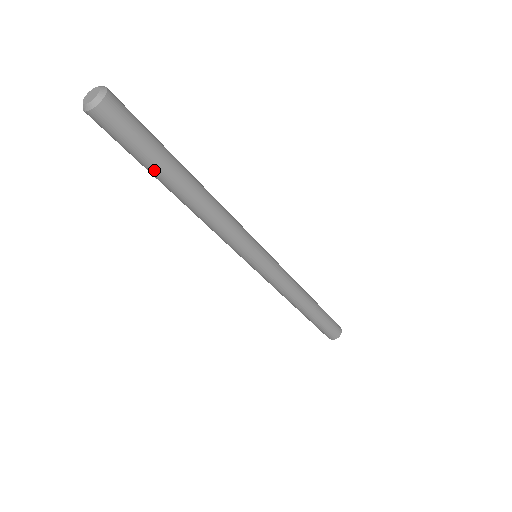
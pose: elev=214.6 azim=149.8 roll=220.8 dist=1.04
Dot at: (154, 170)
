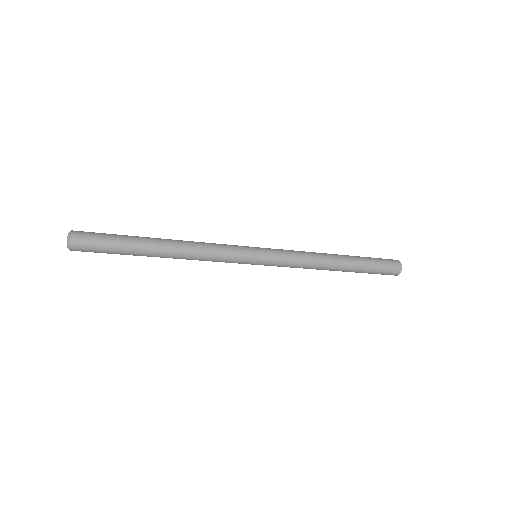
Dot at: occluded
